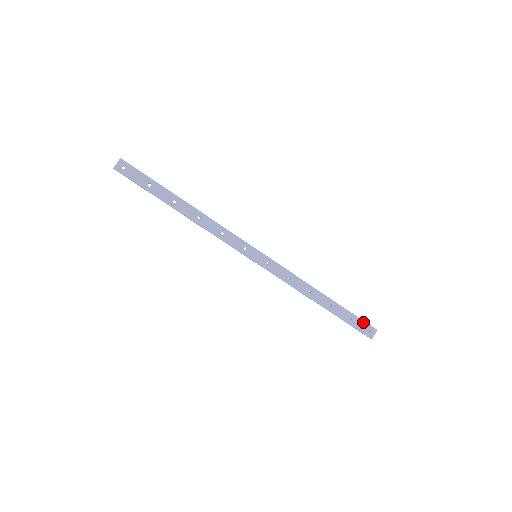
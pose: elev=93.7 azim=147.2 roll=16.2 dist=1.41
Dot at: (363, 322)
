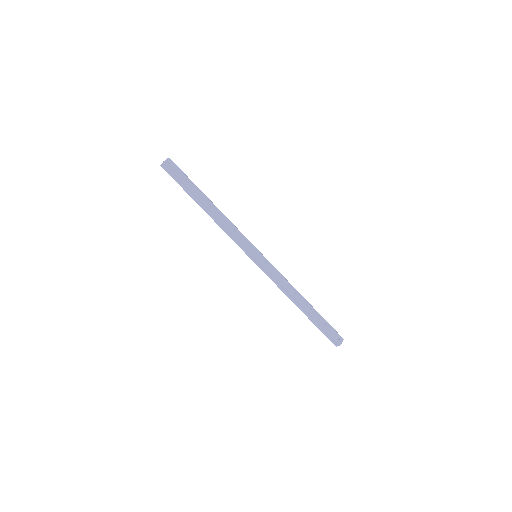
Dot at: (333, 329)
